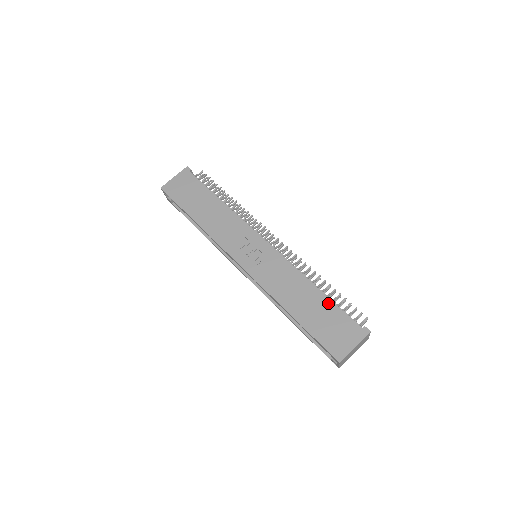
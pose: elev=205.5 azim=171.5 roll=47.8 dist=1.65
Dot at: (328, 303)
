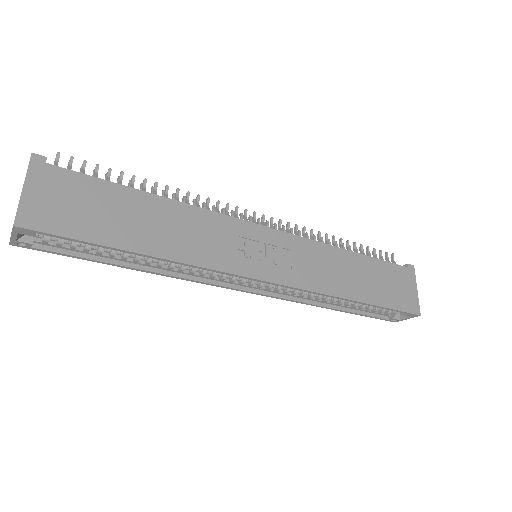
Dot at: (373, 262)
